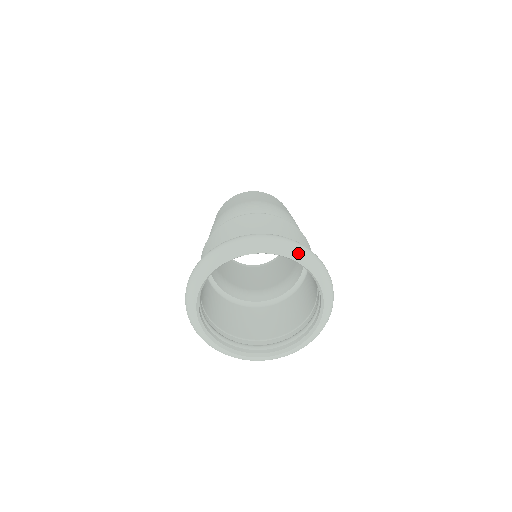
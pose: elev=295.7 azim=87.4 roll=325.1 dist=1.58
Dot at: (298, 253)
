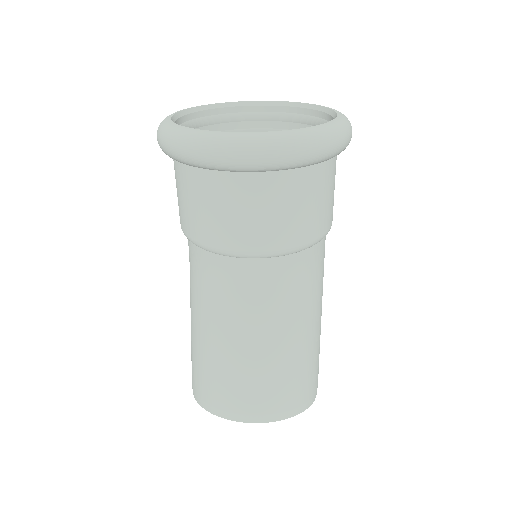
Dot at: occluded
